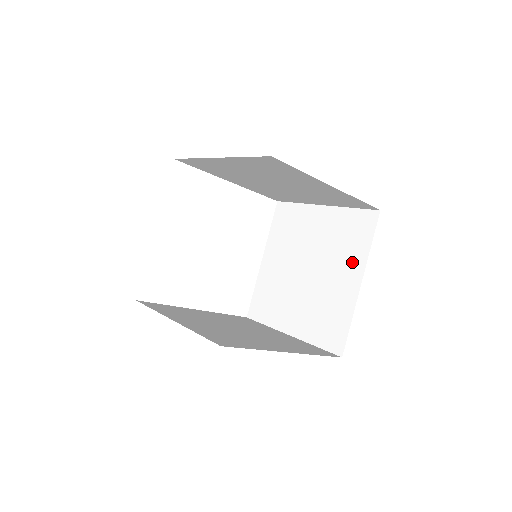
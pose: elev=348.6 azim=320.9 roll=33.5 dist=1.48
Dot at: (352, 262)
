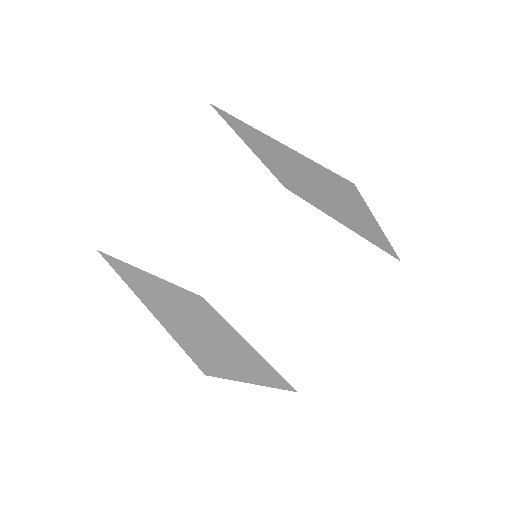
Dot at: (348, 300)
